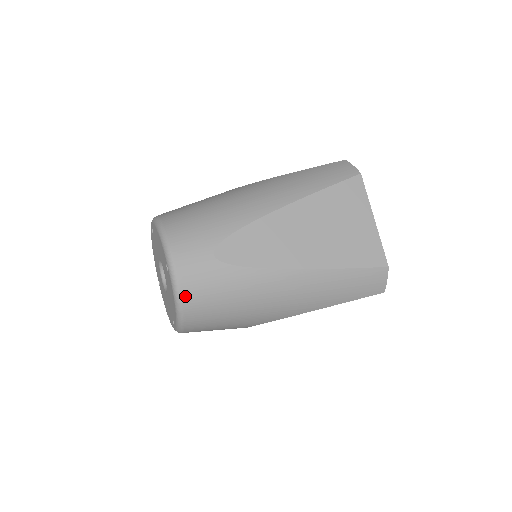
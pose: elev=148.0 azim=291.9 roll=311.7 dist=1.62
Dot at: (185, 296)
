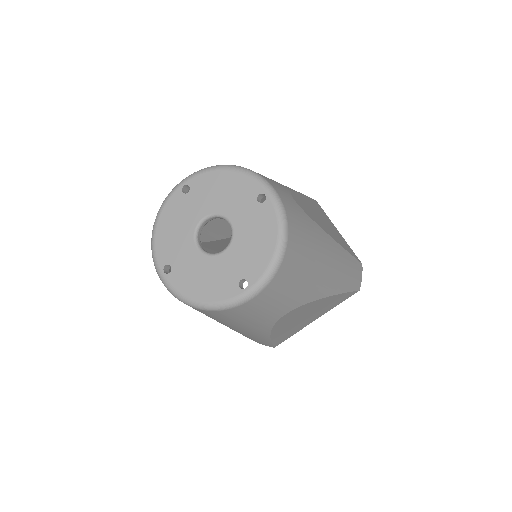
Dot at: (290, 226)
